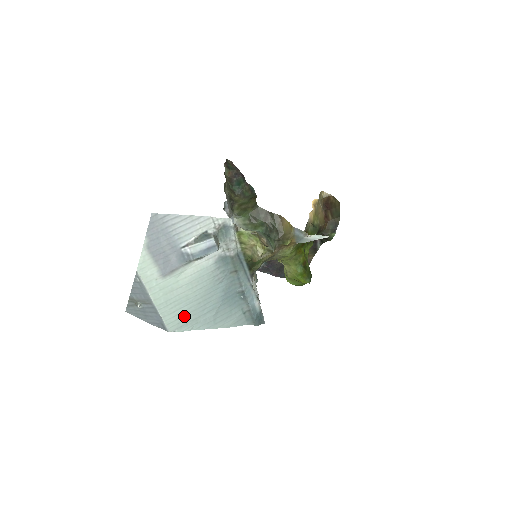
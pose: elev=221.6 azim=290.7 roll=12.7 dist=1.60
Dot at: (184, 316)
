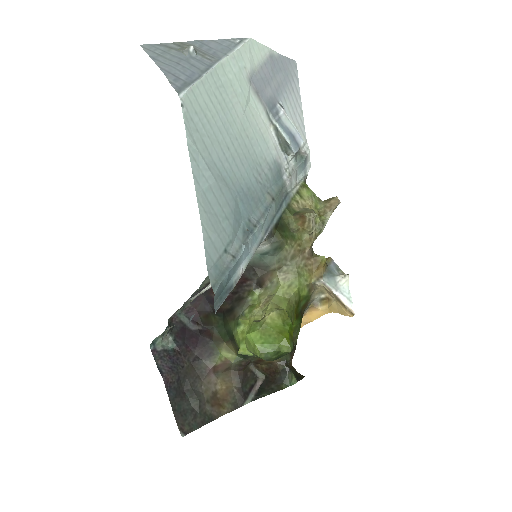
Dot at: (207, 123)
